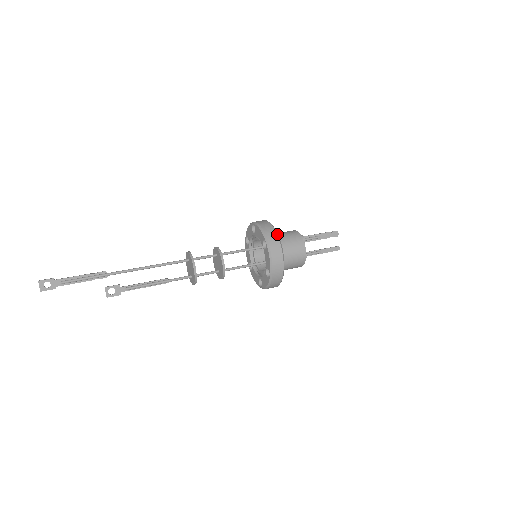
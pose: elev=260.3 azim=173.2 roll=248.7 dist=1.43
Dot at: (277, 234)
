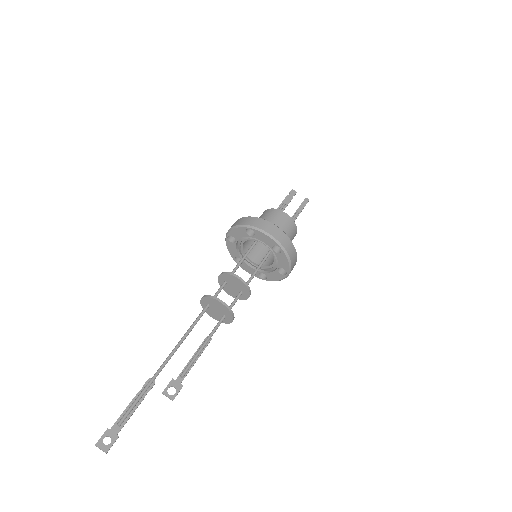
Dot at: (250, 217)
